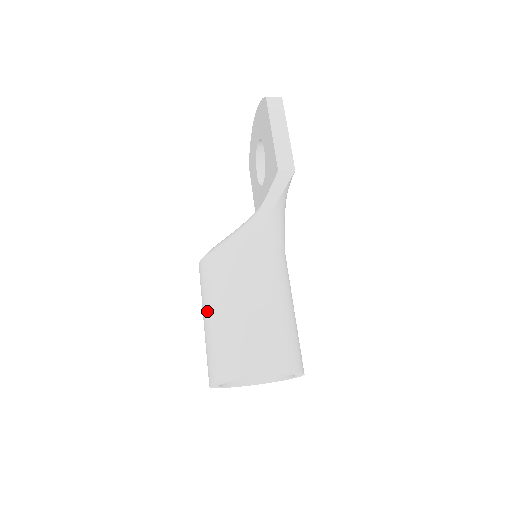
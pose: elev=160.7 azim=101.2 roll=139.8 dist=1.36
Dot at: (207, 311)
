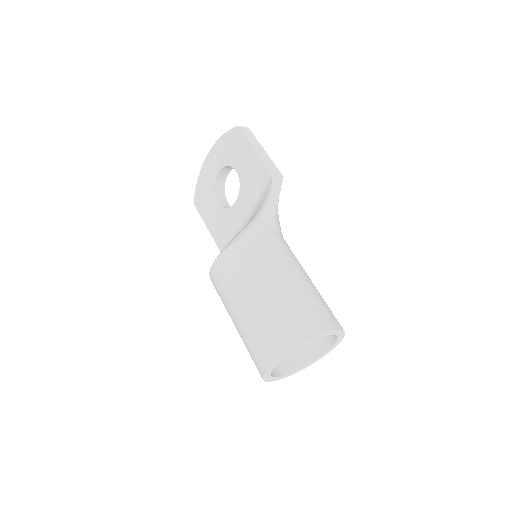
Dot at: (248, 294)
